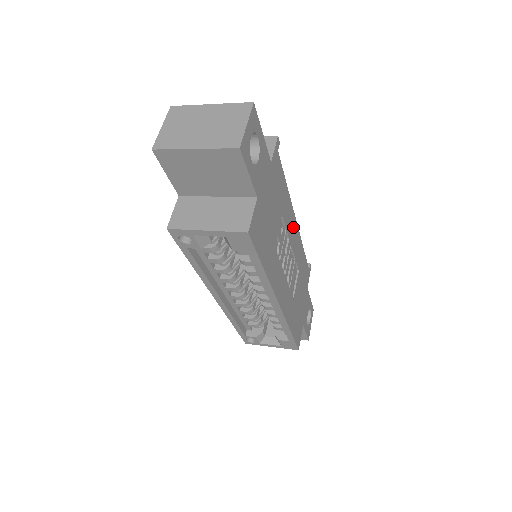
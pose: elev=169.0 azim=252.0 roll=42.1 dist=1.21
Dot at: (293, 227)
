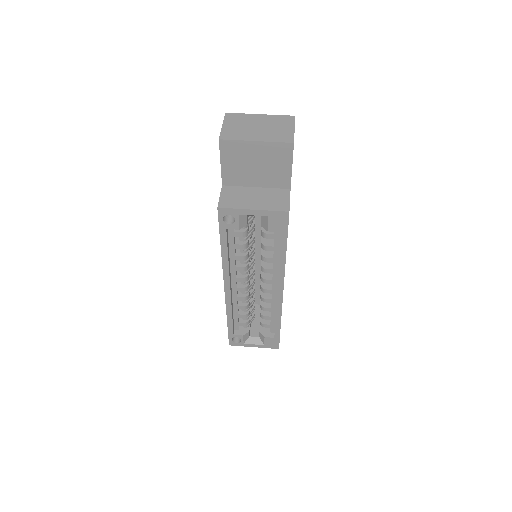
Dot at: occluded
